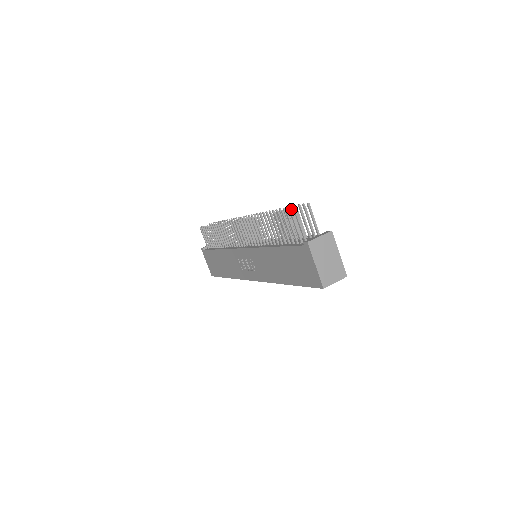
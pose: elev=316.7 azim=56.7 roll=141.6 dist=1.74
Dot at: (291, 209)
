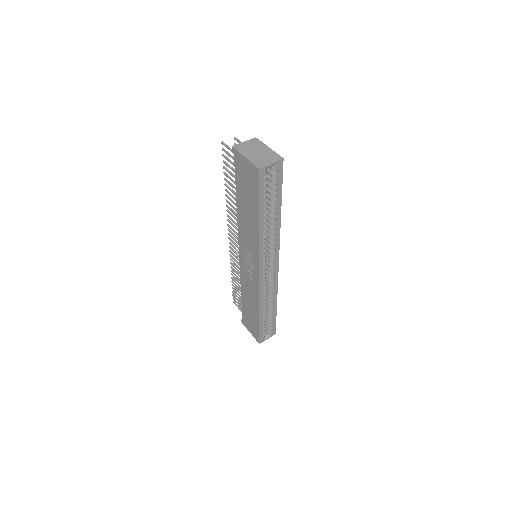
Dot at: (223, 148)
